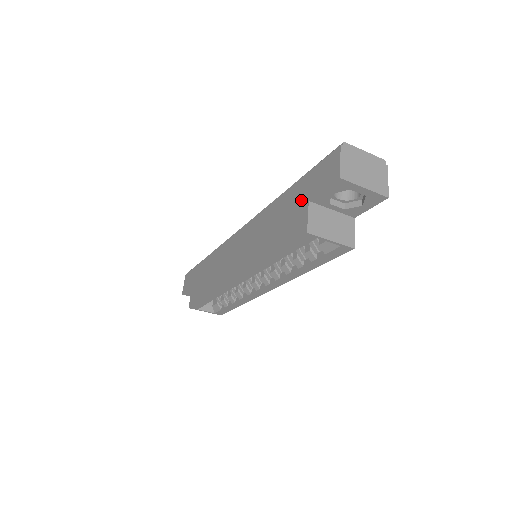
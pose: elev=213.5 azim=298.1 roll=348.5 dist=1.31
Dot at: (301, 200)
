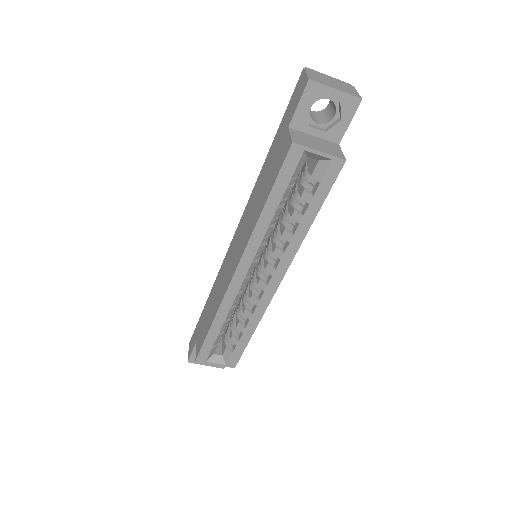
Dot at: (282, 136)
